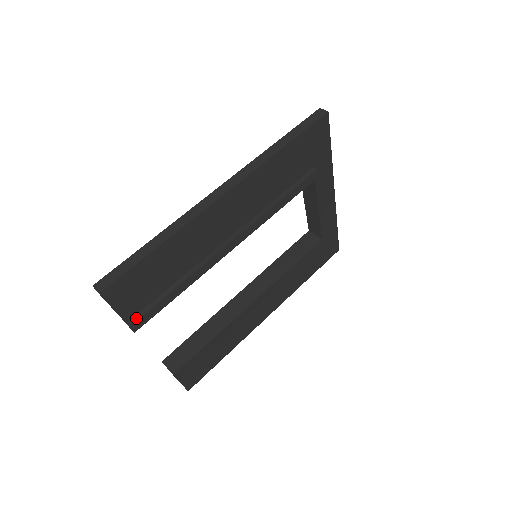
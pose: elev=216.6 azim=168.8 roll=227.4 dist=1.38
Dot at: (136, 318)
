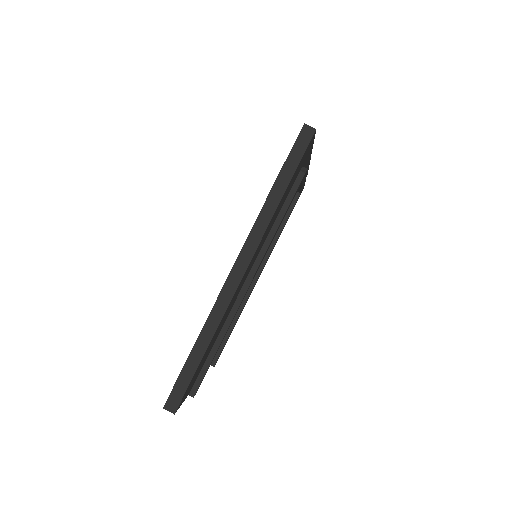
Dot at: (195, 388)
